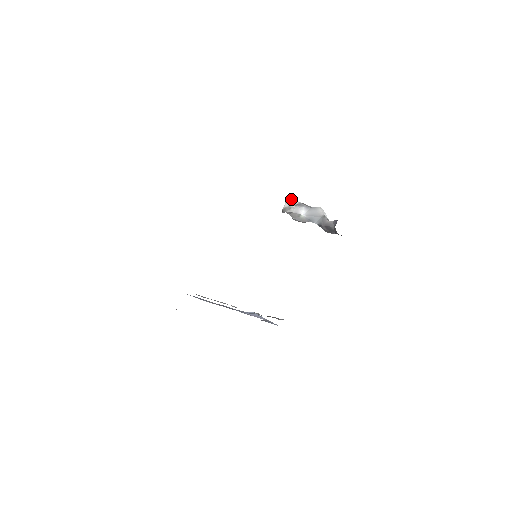
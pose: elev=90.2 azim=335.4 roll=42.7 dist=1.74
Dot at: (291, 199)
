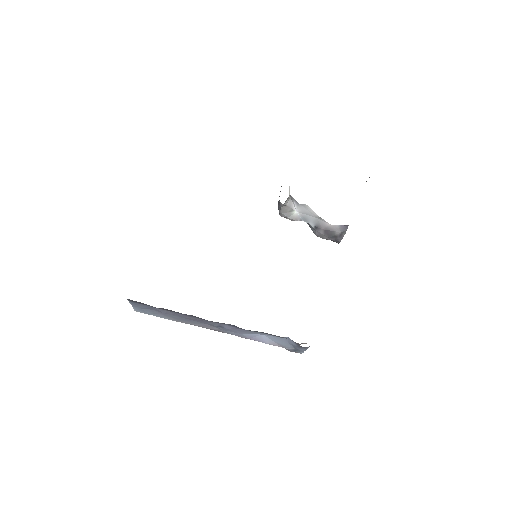
Dot at: (289, 189)
